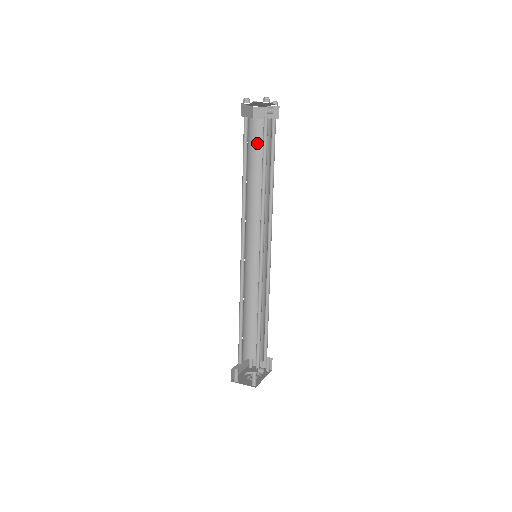
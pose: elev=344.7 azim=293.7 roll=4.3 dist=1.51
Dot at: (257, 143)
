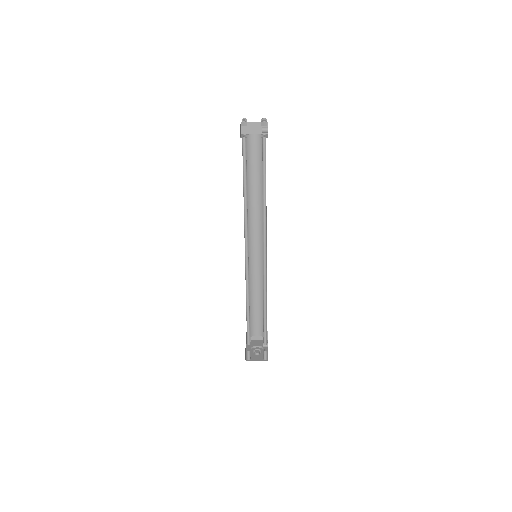
Dot at: (249, 157)
